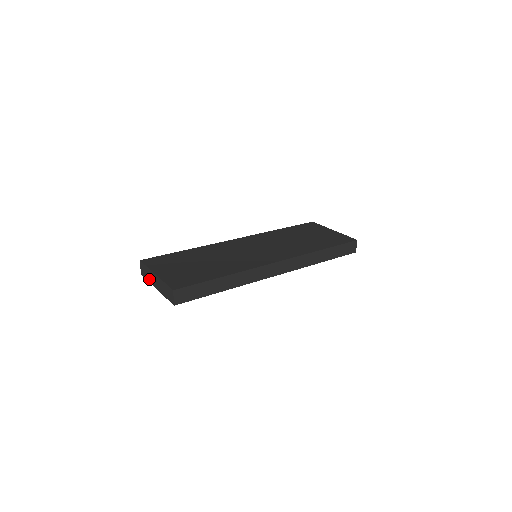
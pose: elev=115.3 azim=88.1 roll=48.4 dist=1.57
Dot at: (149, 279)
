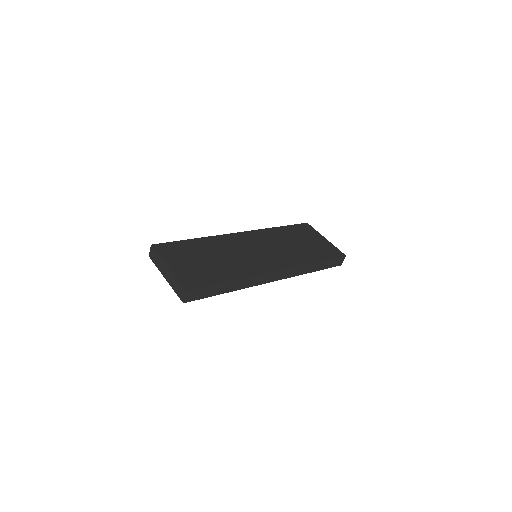
Dot at: (158, 266)
